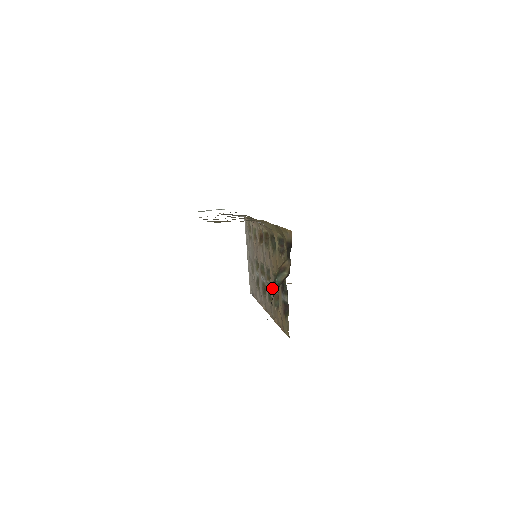
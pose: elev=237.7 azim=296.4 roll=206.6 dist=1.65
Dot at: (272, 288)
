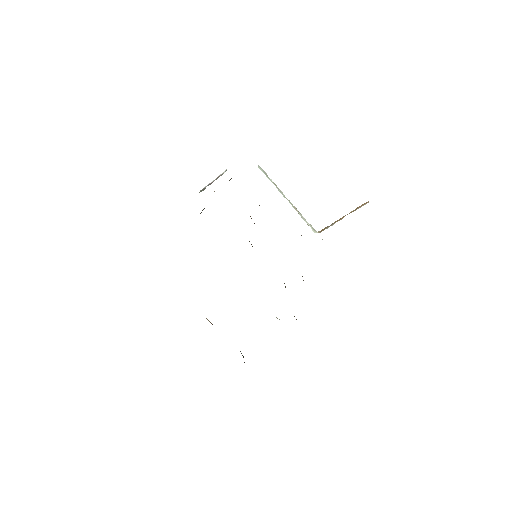
Dot at: occluded
